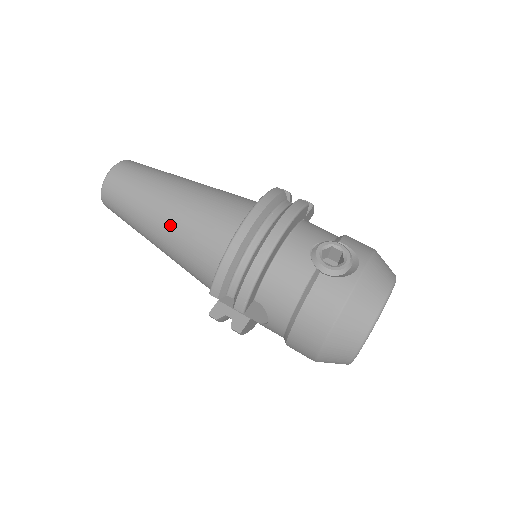
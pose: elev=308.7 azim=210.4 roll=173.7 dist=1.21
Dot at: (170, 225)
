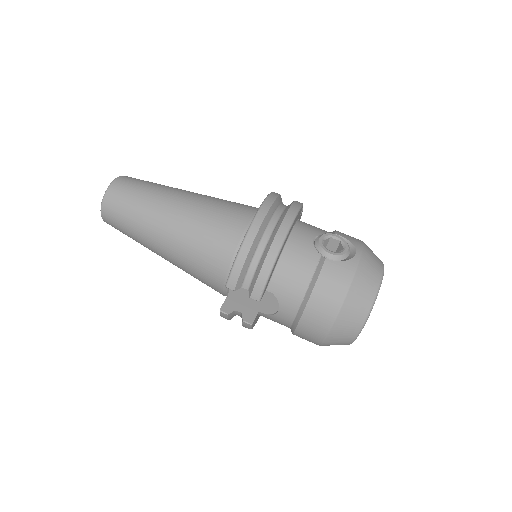
Dot at: (178, 229)
